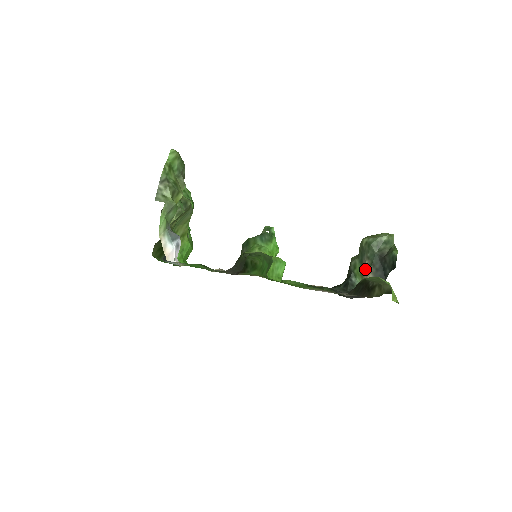
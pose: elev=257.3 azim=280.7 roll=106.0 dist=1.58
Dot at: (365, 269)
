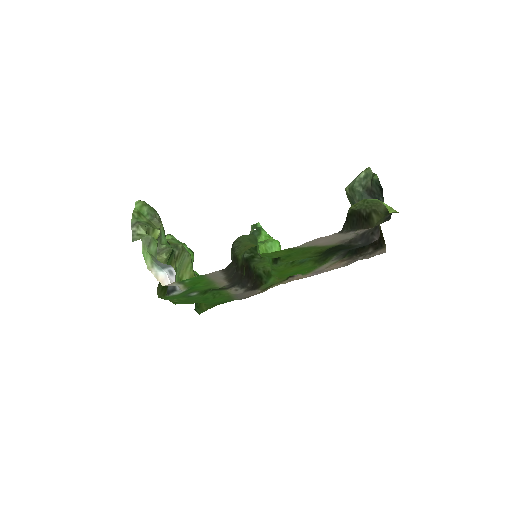
Dot at: occluded
